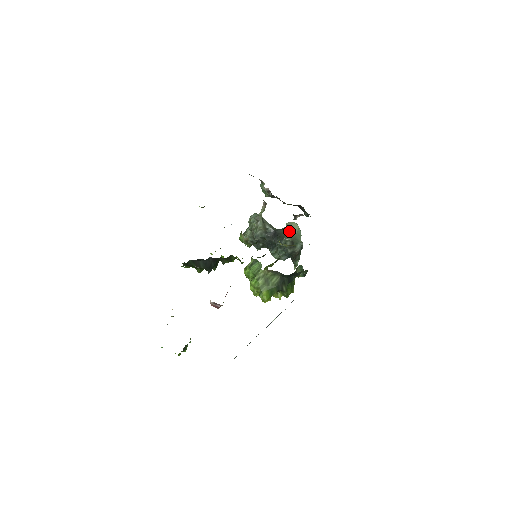
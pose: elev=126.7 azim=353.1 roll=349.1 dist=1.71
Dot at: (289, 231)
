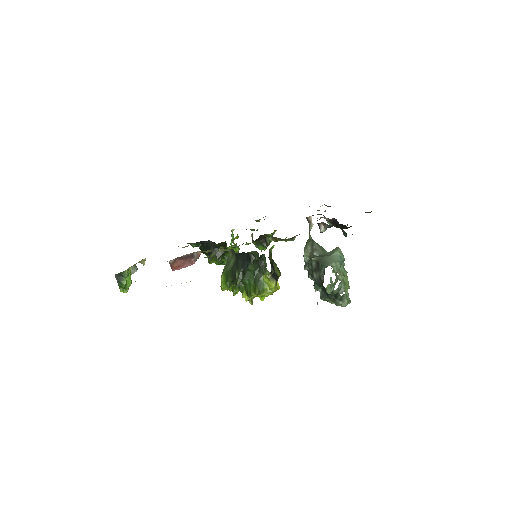
Dot at: (325, 254)
